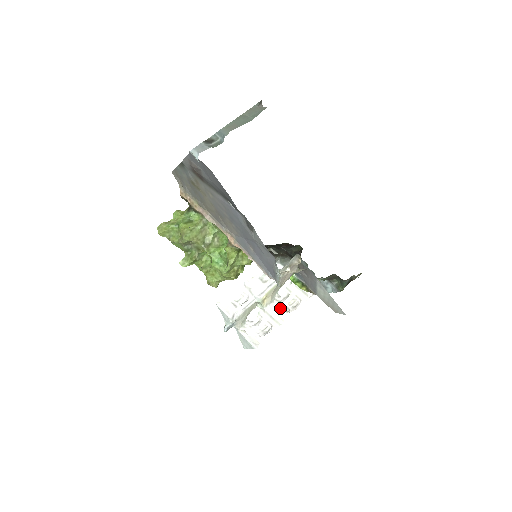
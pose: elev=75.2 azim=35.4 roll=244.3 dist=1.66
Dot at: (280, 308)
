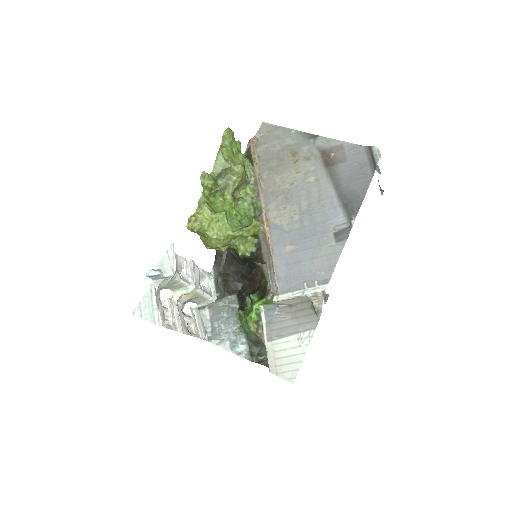
Dot at: (183, 318)
